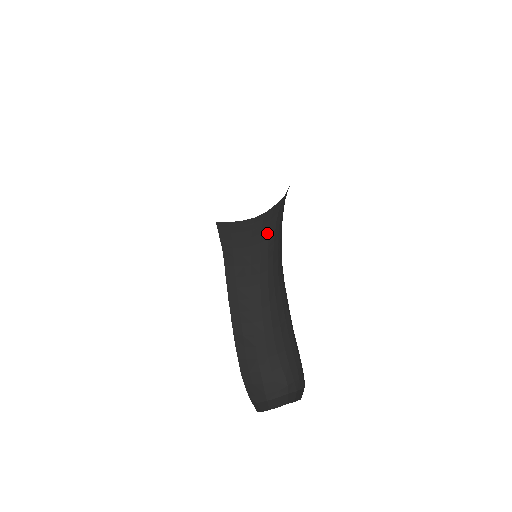
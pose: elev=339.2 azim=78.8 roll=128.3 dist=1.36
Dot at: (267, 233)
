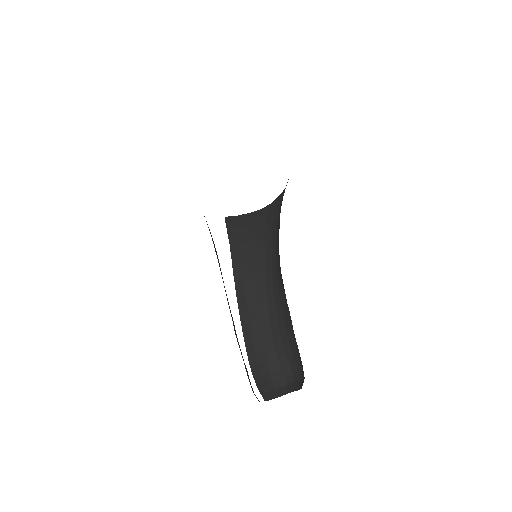
Dot at: (271, 227)
